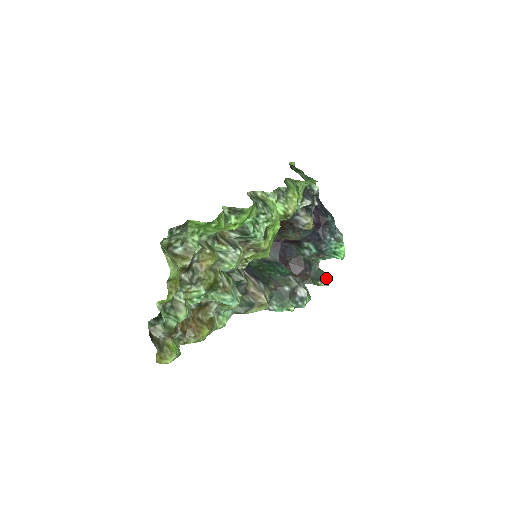
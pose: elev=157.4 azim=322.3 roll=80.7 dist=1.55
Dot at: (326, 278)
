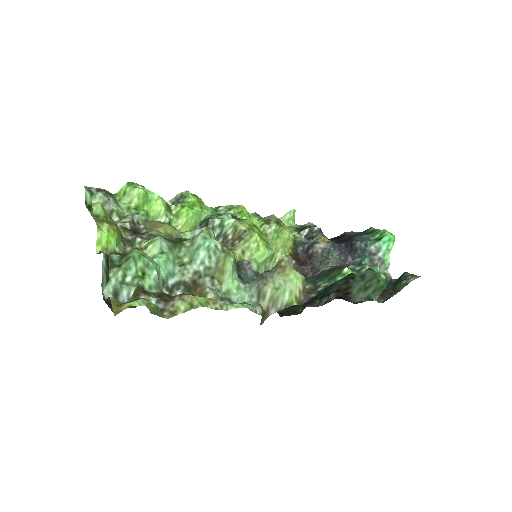
Dot at: (410, 275)
